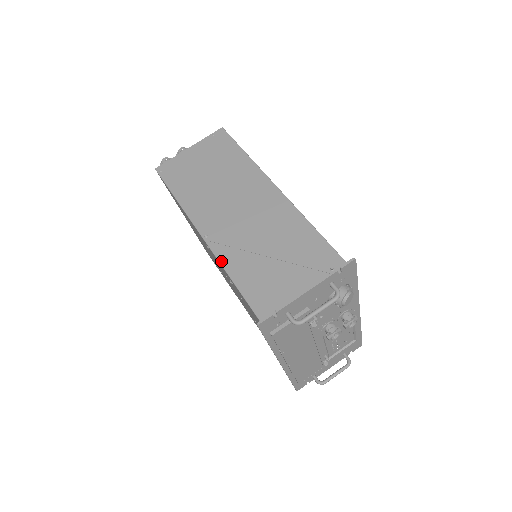
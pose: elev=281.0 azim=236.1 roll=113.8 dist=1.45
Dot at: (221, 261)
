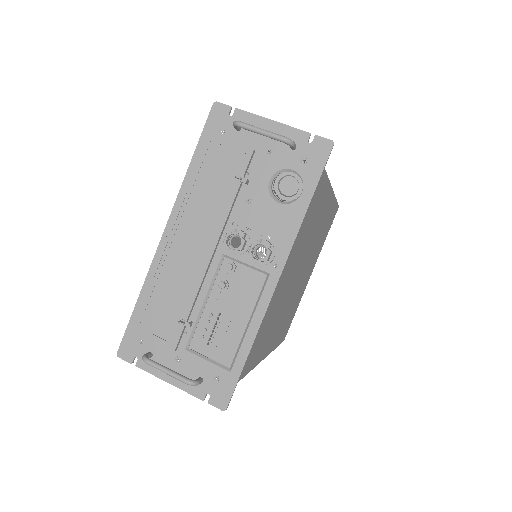
Dot at: occluded
